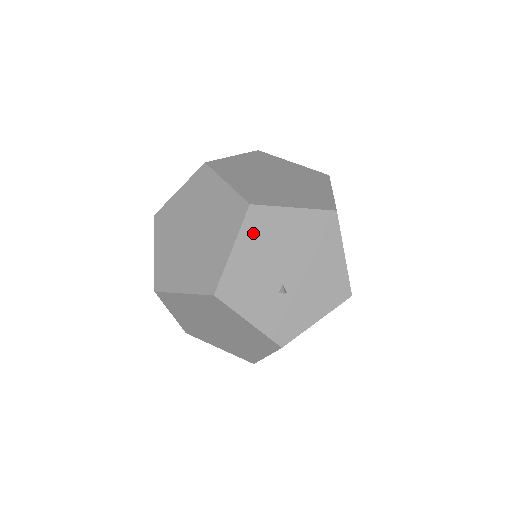
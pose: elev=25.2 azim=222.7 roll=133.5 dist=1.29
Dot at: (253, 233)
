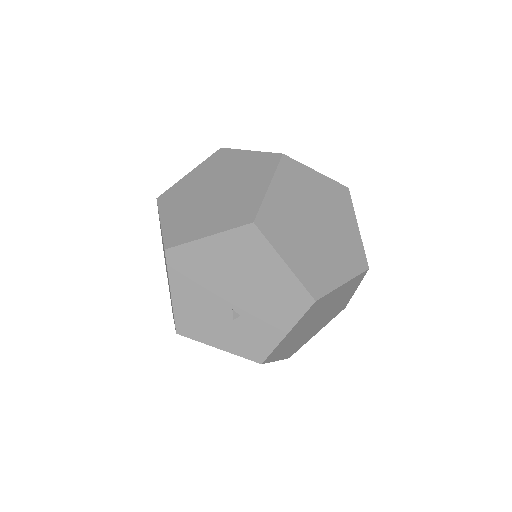
Dot at: (181, 273)
